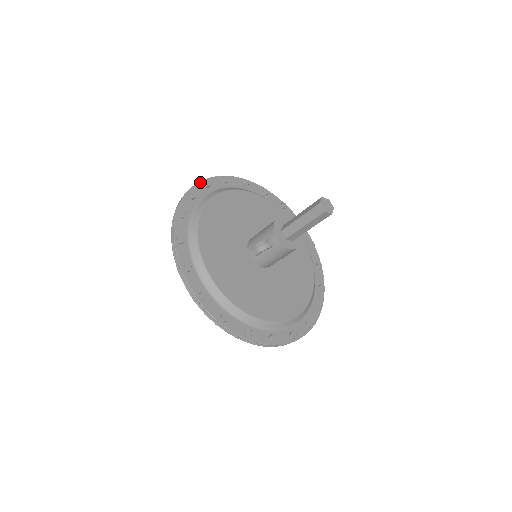
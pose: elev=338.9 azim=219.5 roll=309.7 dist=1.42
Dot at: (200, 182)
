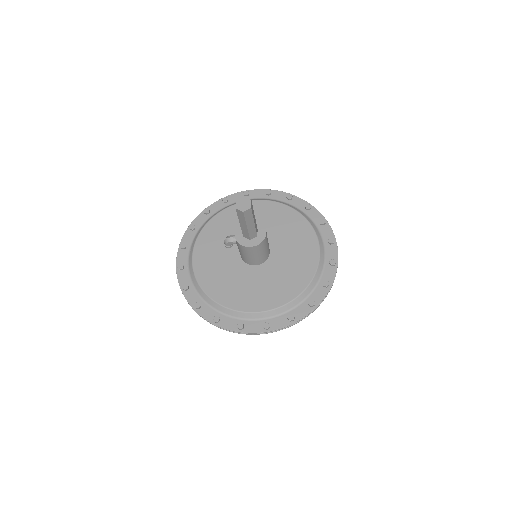
Dot at: (242, 192)
